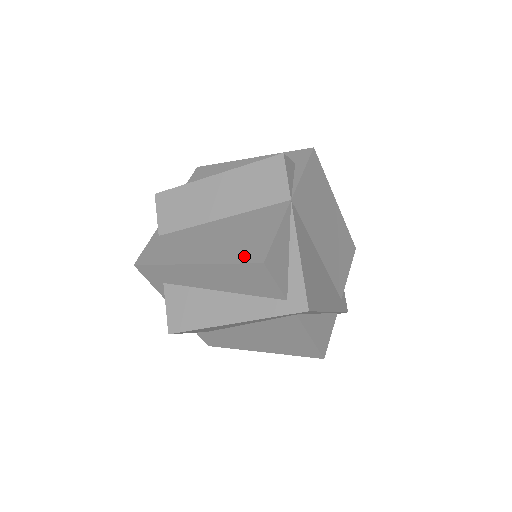
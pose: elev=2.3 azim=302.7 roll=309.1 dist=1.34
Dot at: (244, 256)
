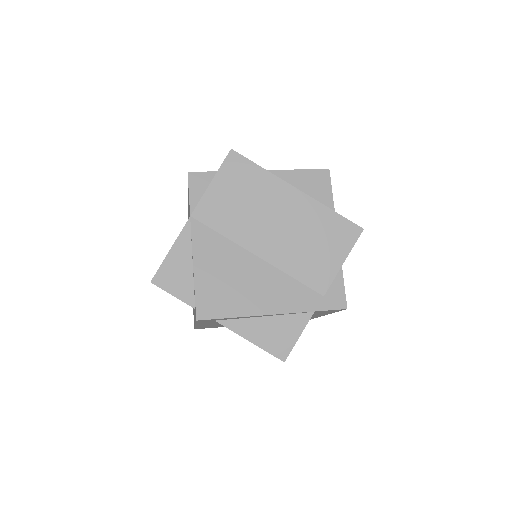
Dot at: occluded
